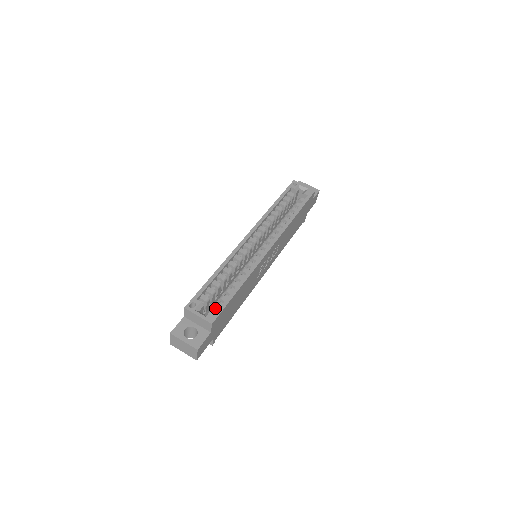
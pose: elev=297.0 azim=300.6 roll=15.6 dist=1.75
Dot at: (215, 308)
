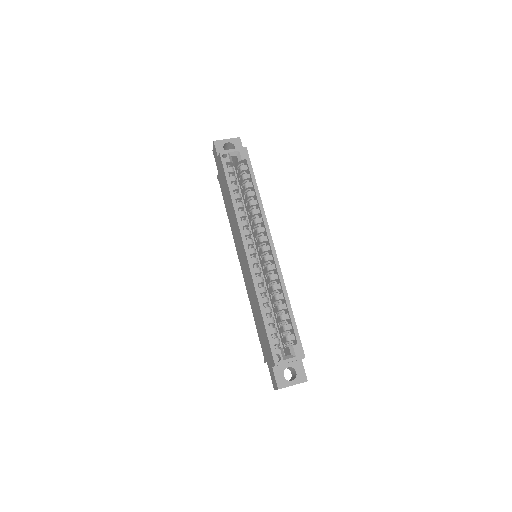
Dot at: (290, 341)
